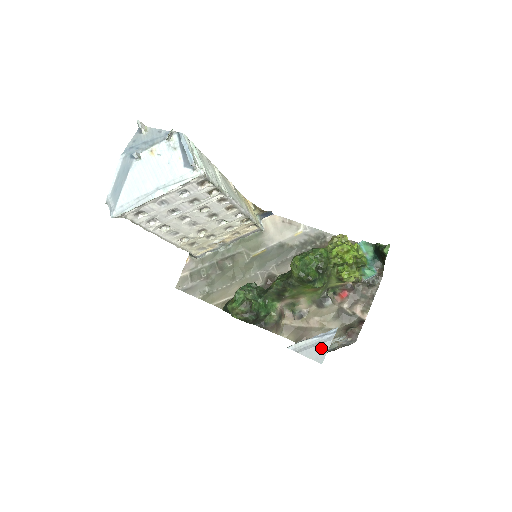
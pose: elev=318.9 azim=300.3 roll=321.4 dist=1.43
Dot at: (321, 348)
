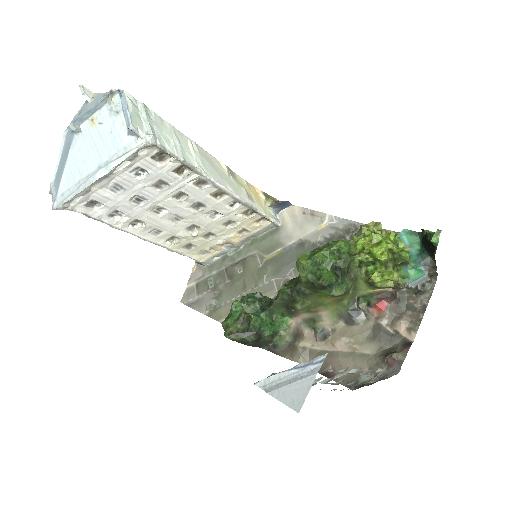
Dot at: (300, 386)
